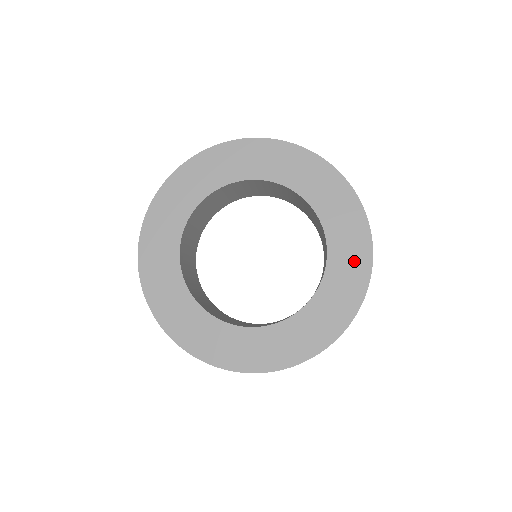
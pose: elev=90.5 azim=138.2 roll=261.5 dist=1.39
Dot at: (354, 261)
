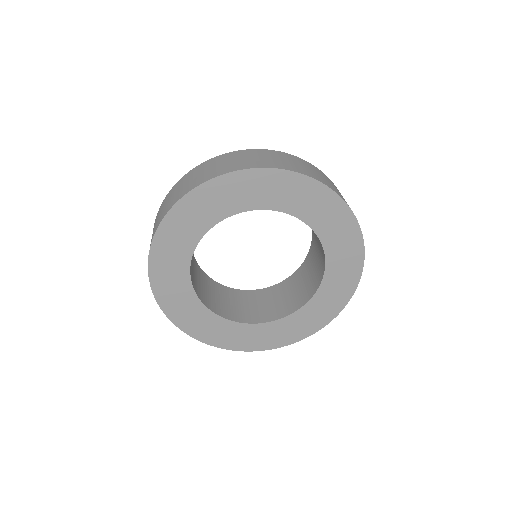
Dot at: (349, 255)
